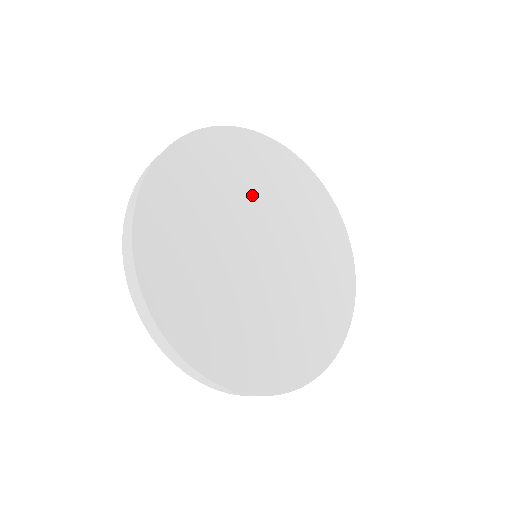
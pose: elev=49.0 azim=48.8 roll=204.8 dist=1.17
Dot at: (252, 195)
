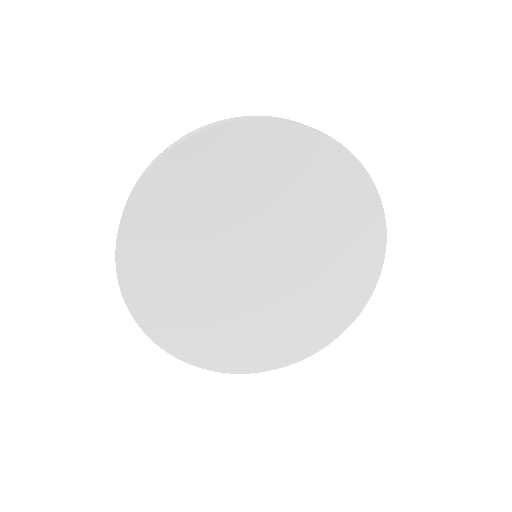
Dot at: (304, 219)
